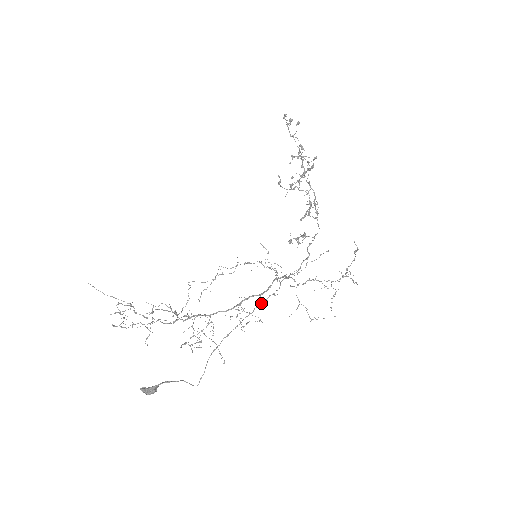
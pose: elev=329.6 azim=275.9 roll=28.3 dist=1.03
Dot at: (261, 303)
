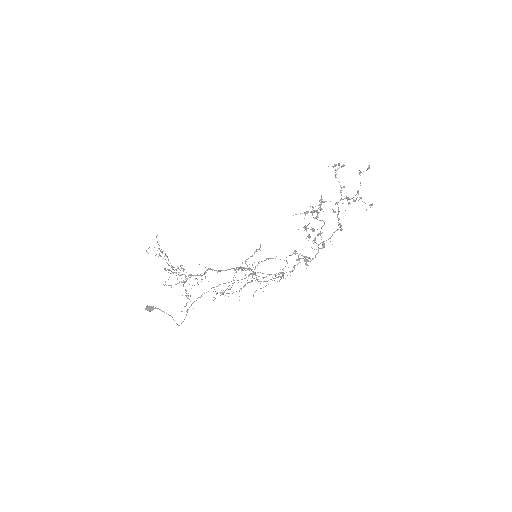
Dot at: occluded
